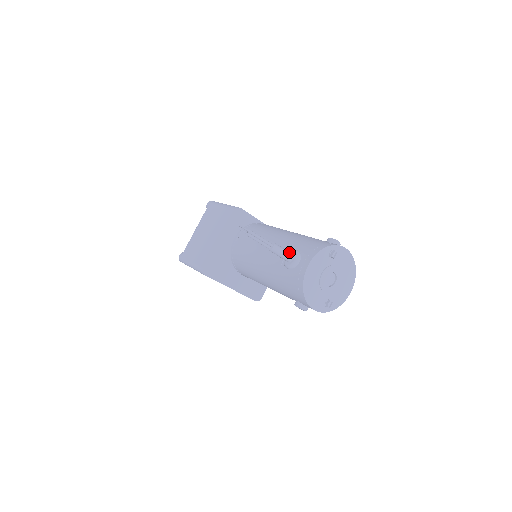
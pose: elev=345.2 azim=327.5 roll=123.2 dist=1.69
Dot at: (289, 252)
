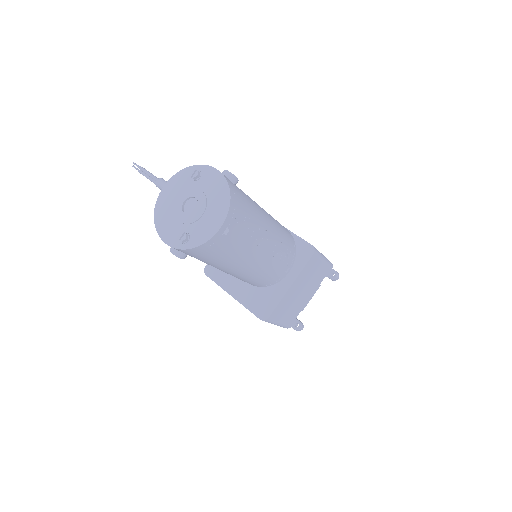
Dot at: occluded
